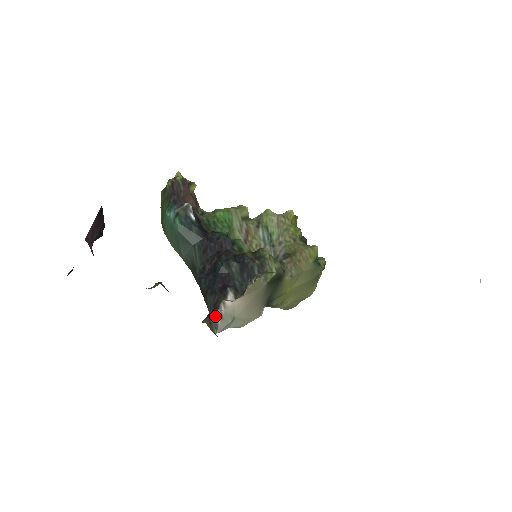
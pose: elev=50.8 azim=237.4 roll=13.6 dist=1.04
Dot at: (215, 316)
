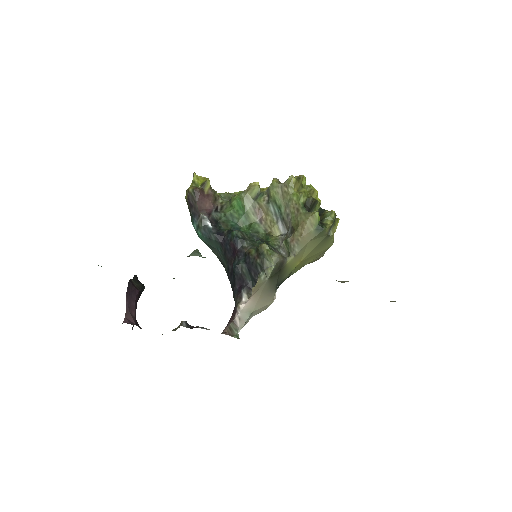
Dot at: (234, 320)
